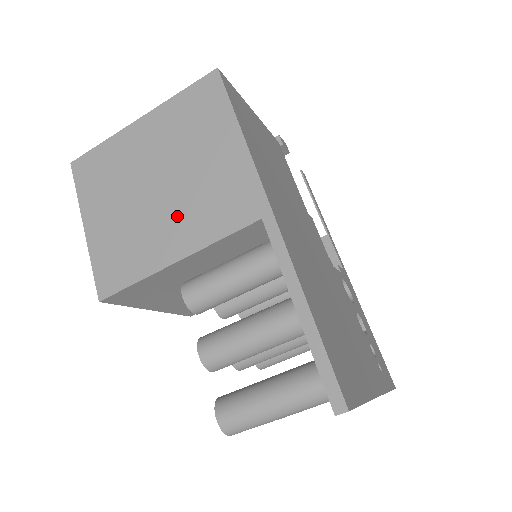
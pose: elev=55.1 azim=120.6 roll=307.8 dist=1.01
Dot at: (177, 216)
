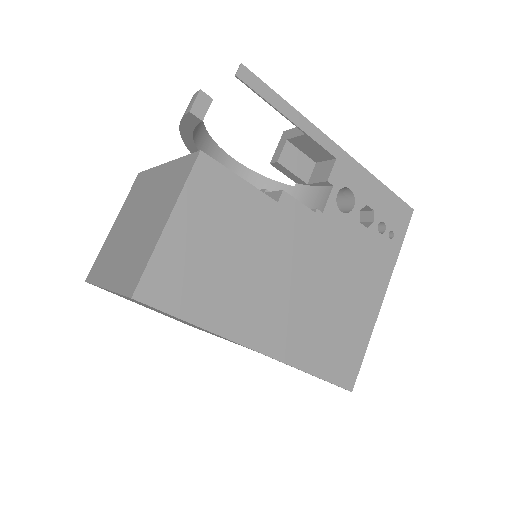
Dot at: occluded
